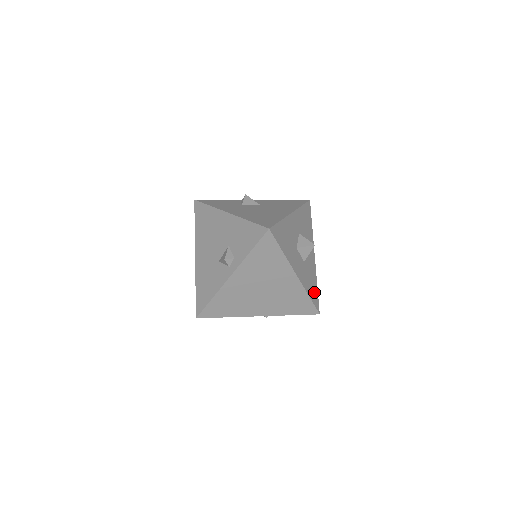
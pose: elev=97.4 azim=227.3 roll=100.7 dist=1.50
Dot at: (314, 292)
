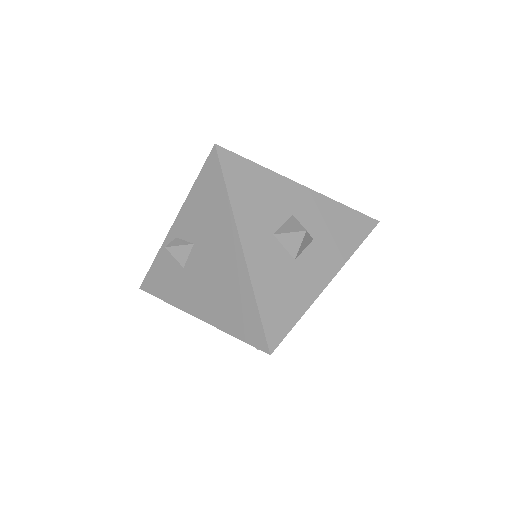
Dot at: (352, 224)
